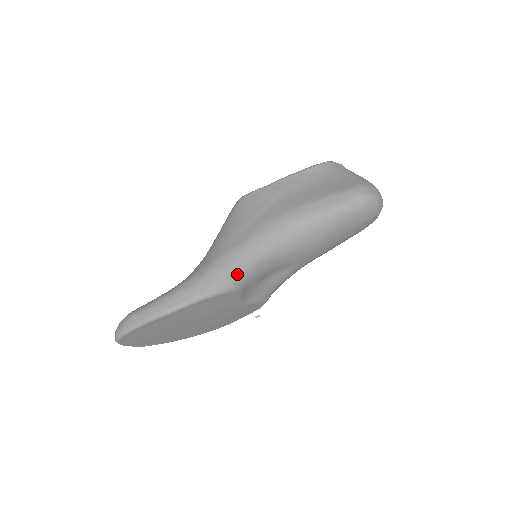
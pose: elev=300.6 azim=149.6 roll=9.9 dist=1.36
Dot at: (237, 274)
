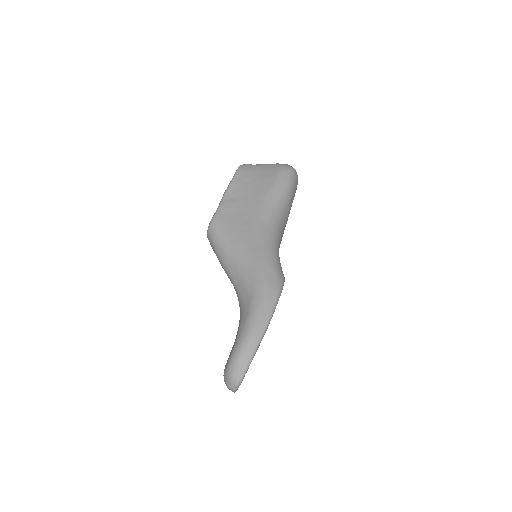
Dot at: (278, 265)
